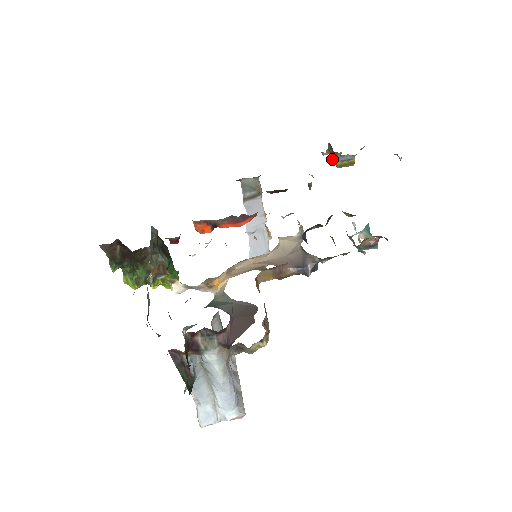
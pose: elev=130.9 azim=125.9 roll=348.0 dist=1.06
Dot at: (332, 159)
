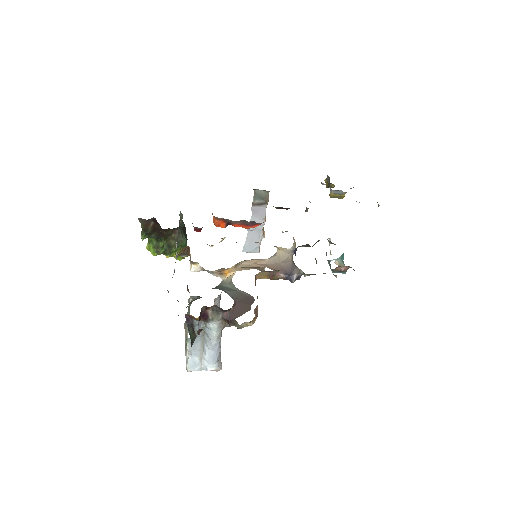
Dot at: (327, 187)
